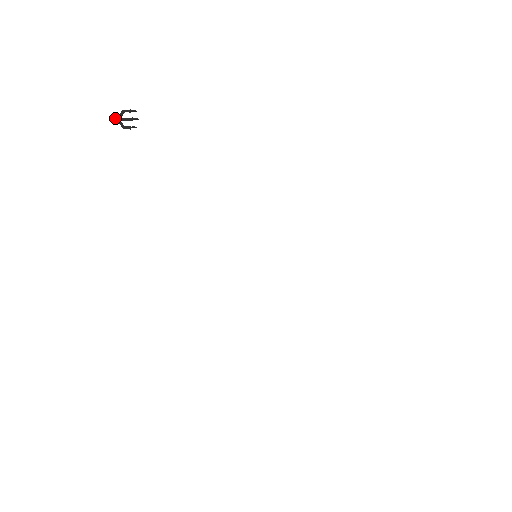
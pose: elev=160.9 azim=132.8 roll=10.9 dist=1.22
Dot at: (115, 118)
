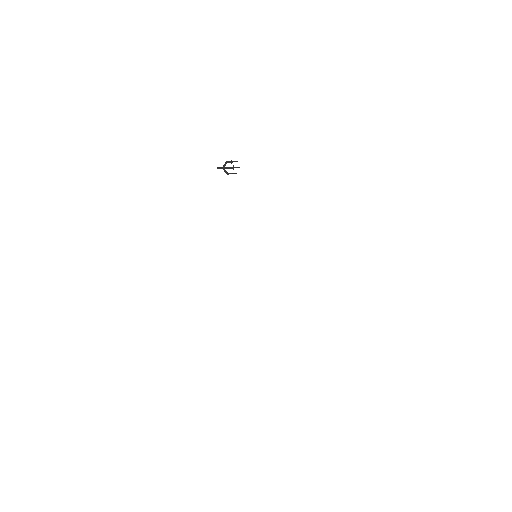
Dot at: (221, 167)
